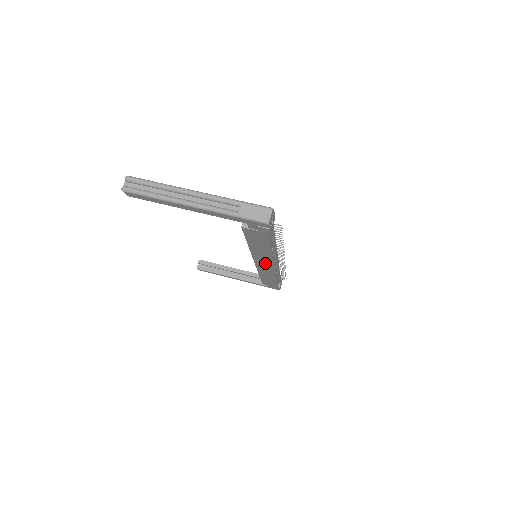
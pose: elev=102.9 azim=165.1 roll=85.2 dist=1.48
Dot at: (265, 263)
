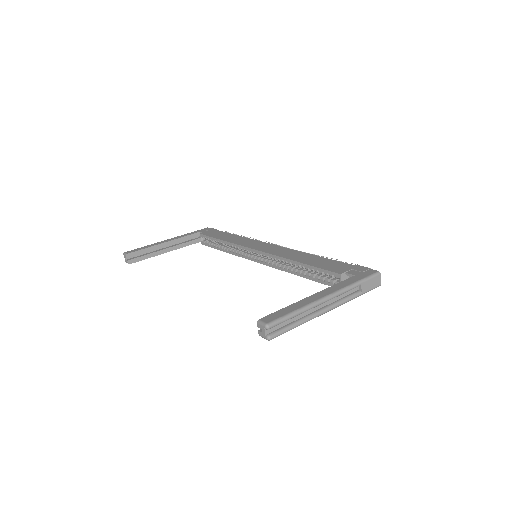
Dot at: occluded
